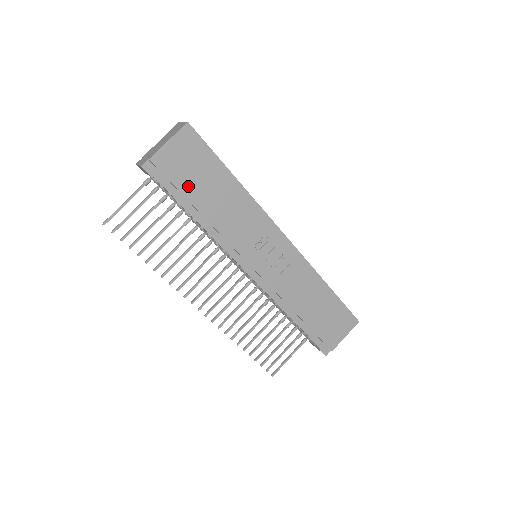
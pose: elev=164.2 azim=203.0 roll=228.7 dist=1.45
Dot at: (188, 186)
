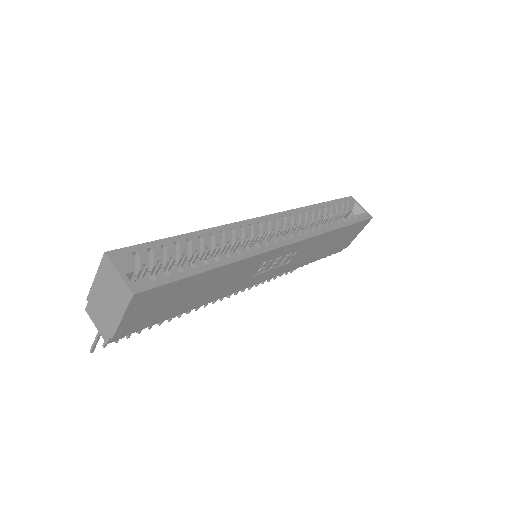
Dot at: (167, 312)
